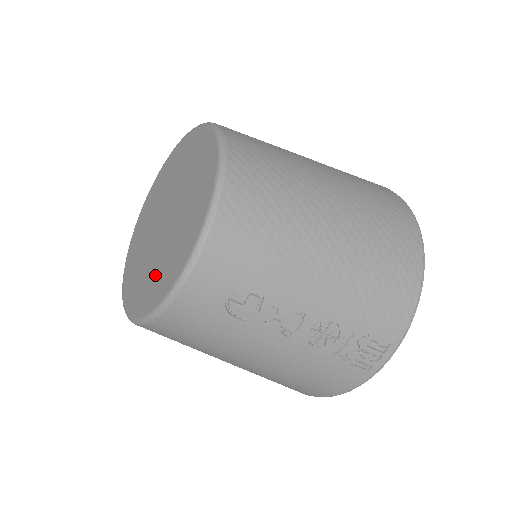
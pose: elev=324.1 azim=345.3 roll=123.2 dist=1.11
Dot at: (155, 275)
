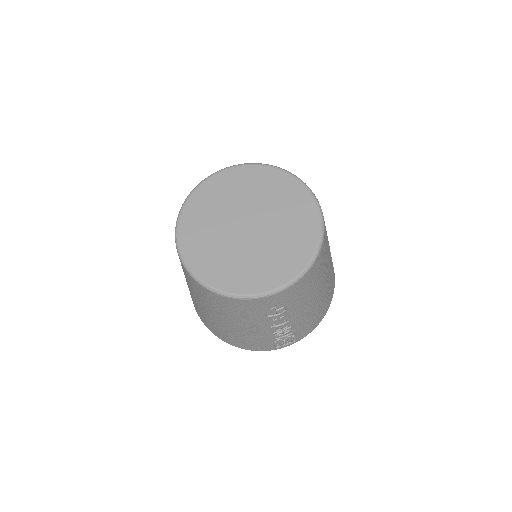
Dot at: (237, 267)
